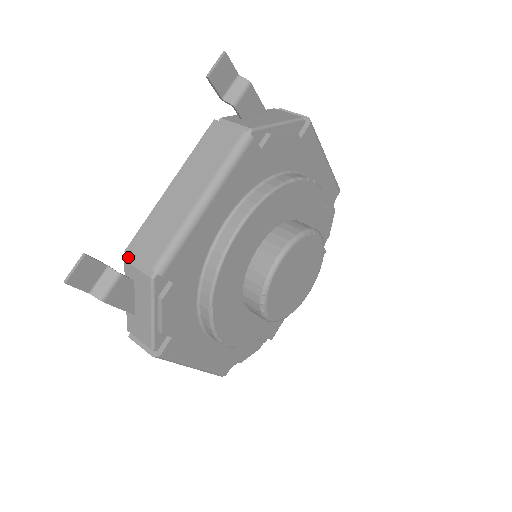
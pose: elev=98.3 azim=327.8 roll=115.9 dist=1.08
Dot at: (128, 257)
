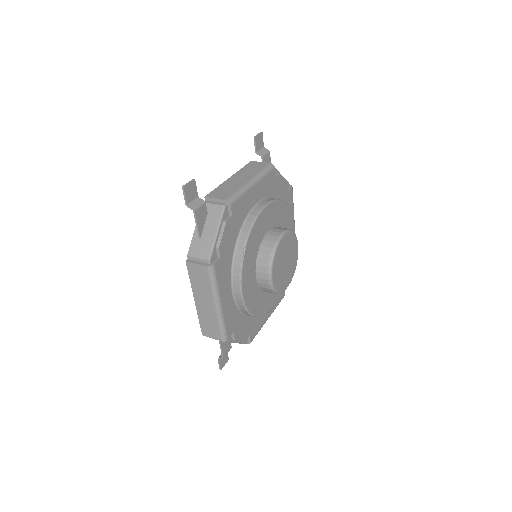
Dot at: (205, 201)
